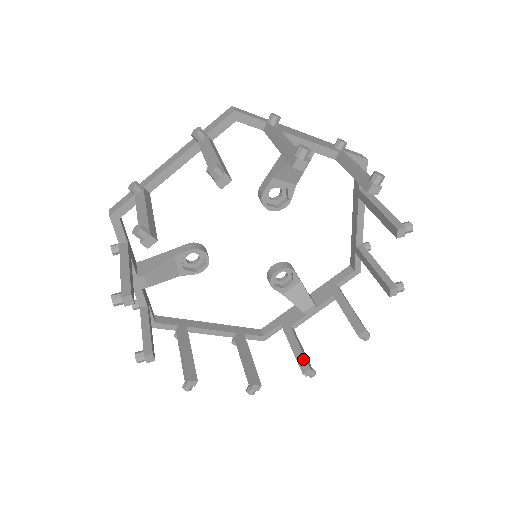
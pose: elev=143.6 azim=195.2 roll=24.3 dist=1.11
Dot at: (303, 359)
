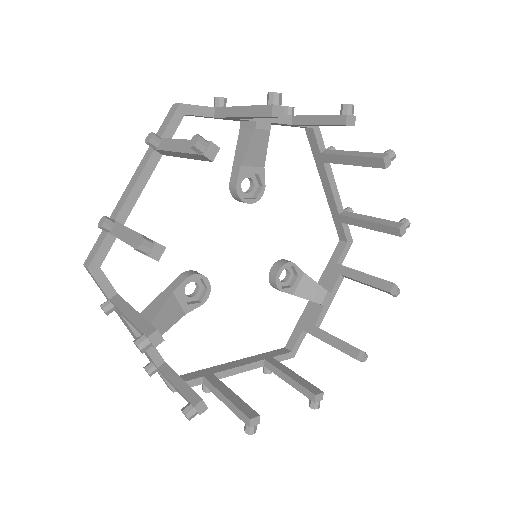
Dot at: (348, 346)
